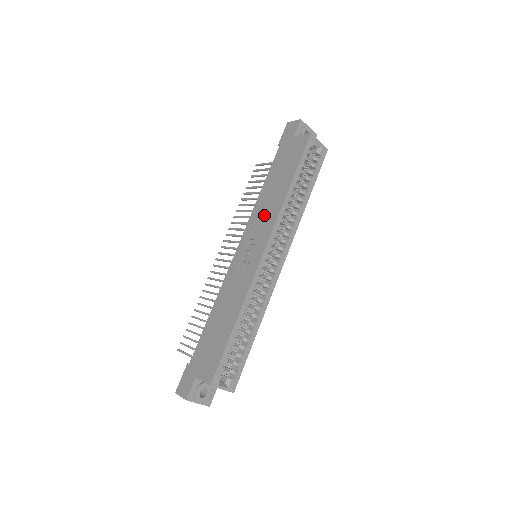
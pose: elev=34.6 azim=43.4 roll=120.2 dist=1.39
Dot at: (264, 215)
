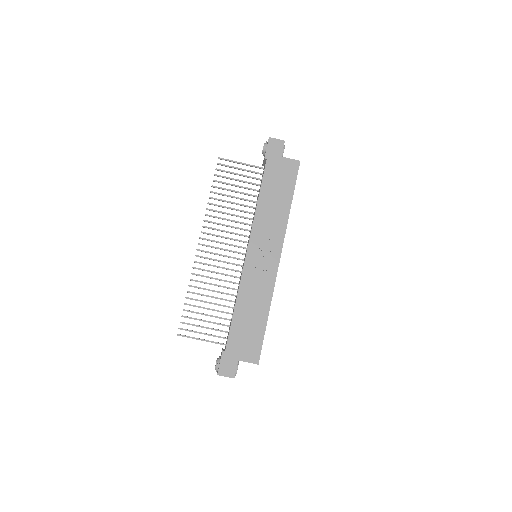
Dot at: (270, 226)
